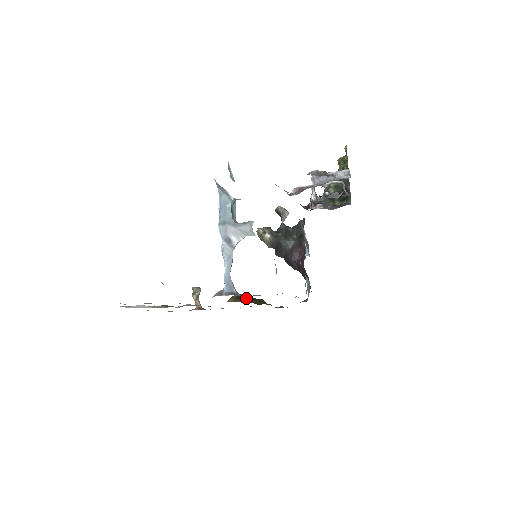
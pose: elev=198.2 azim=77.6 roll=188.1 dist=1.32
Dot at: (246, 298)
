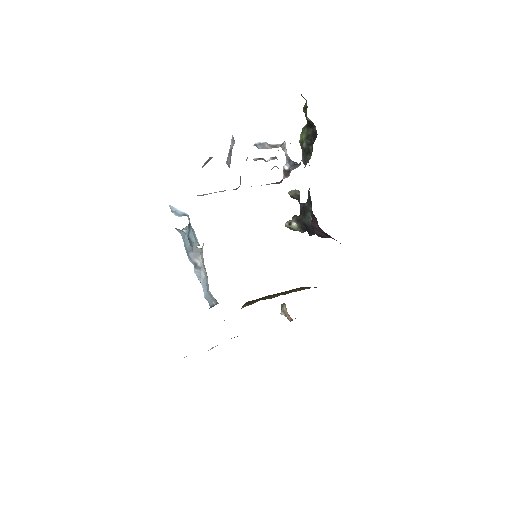
Dot at: (261, 298)
